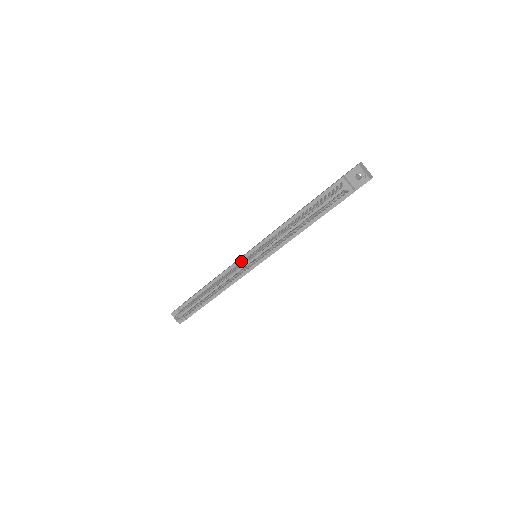
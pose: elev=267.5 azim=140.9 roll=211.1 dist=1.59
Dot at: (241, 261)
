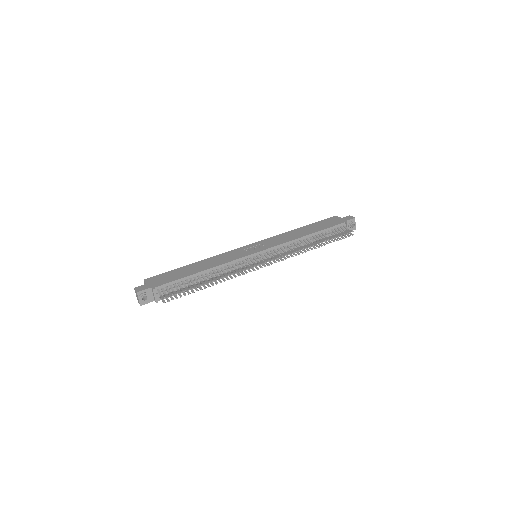
Dot at: (249, 257)
